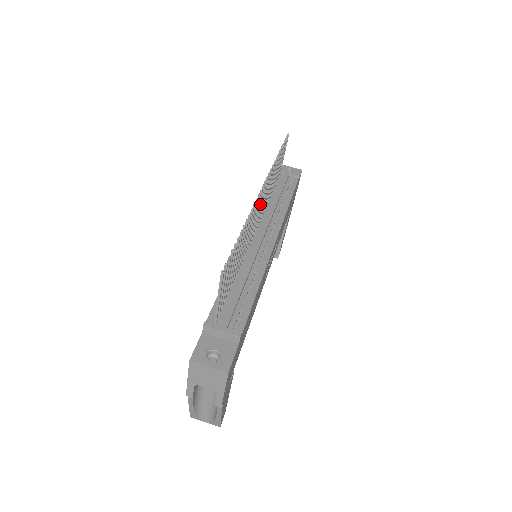
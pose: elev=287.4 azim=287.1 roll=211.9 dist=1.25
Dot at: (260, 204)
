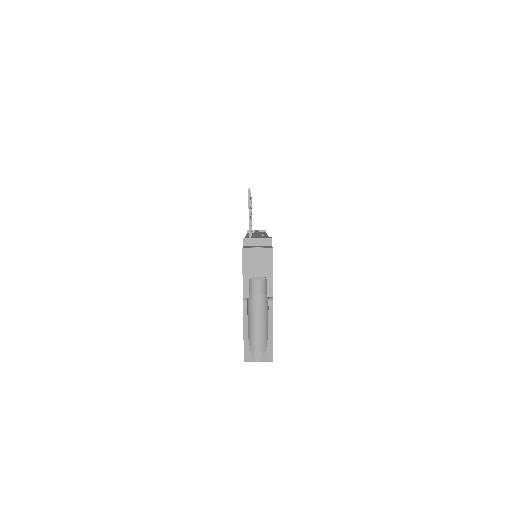
Dot at: occluded
